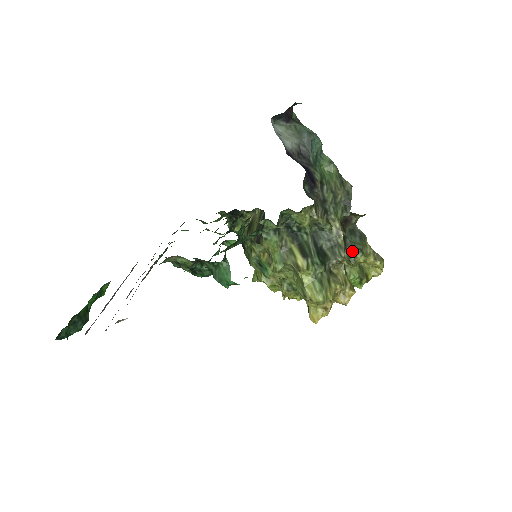
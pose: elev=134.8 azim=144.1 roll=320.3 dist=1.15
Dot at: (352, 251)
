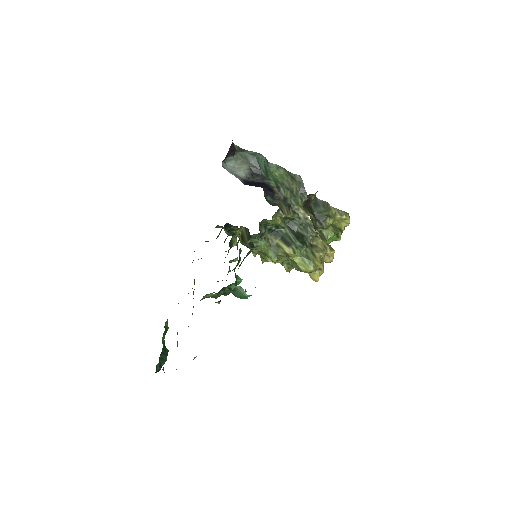
Dot at: (321, 219)
